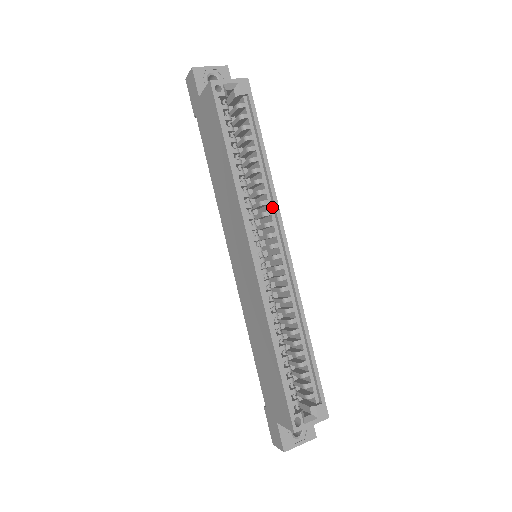
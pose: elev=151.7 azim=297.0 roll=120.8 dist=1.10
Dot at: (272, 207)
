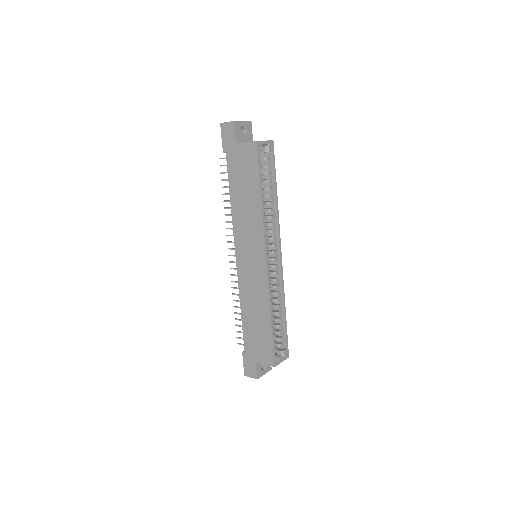
Dot at: (275, 227)
